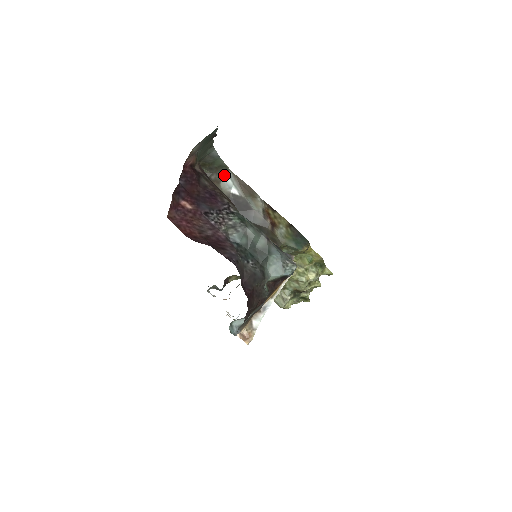
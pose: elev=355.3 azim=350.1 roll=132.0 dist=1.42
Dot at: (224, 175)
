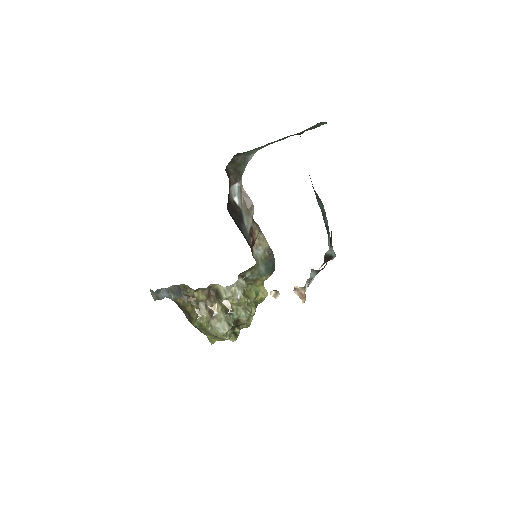
Dot at: (236, 182)
